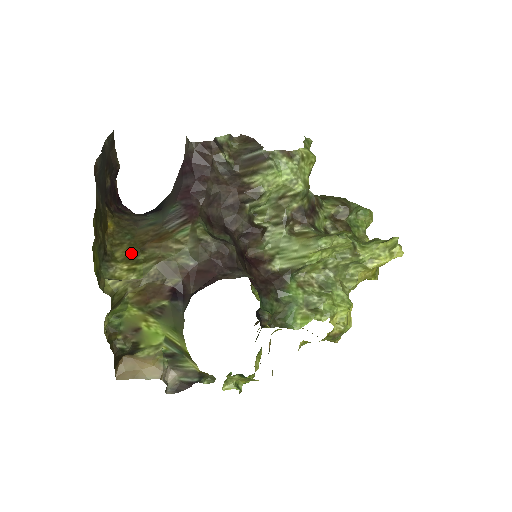
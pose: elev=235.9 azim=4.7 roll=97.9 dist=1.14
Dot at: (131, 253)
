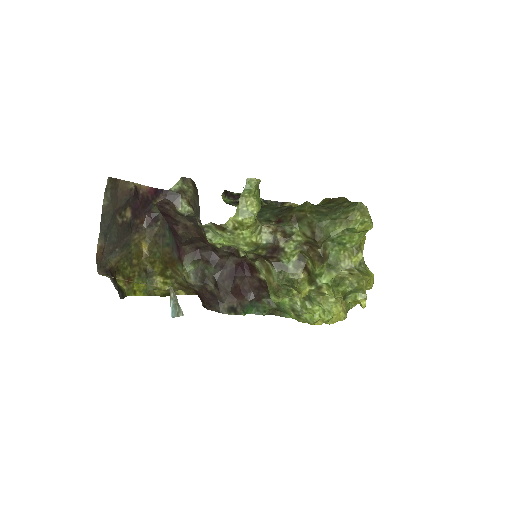
Dot at: (162, 269)
